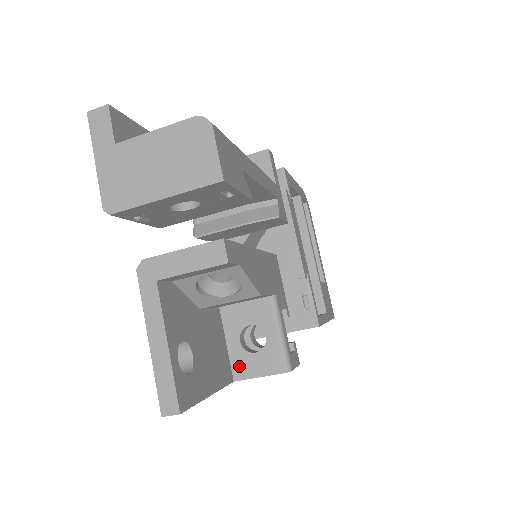
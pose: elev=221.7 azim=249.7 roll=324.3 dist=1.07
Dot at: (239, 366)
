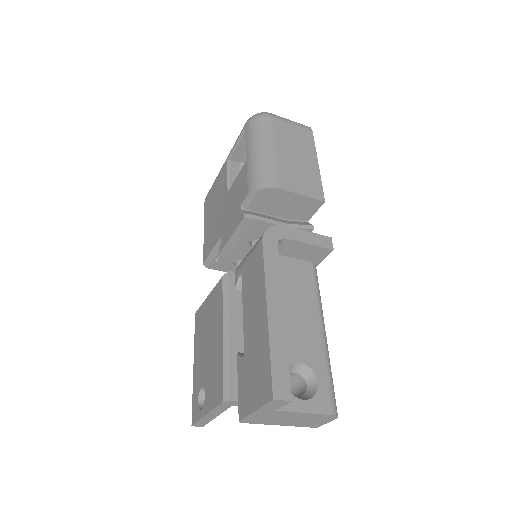
Dot at: occluded
